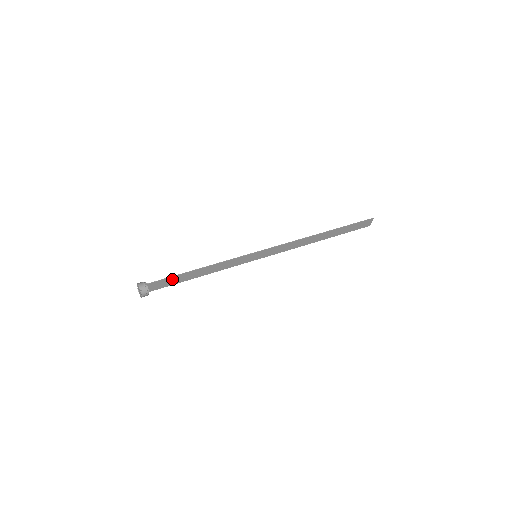
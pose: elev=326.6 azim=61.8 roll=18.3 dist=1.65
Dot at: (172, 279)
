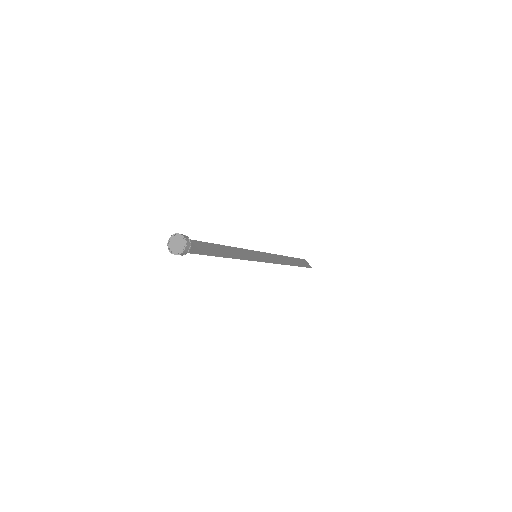
Dot at: (201, 246)
